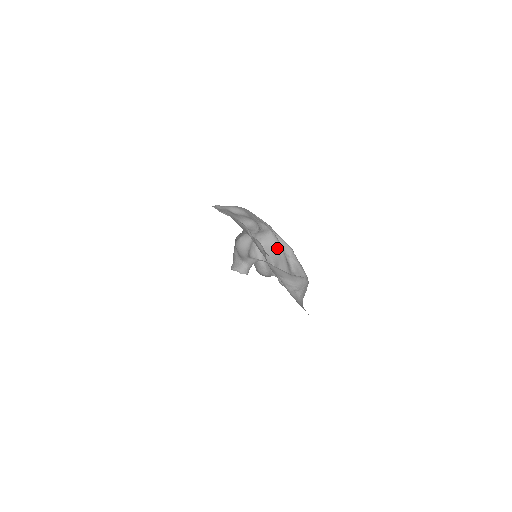
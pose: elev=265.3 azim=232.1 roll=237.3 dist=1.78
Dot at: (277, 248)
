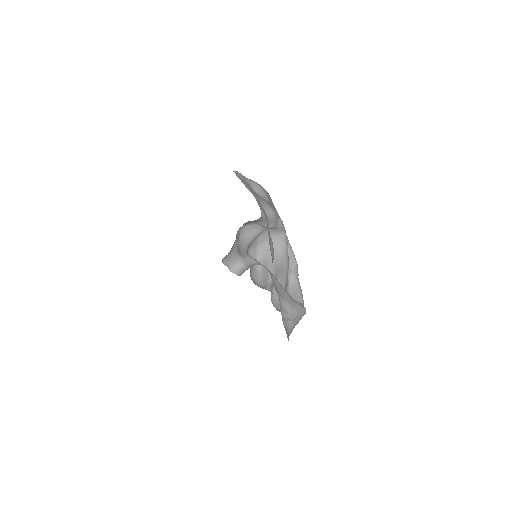
Dot at: (283, 256)
